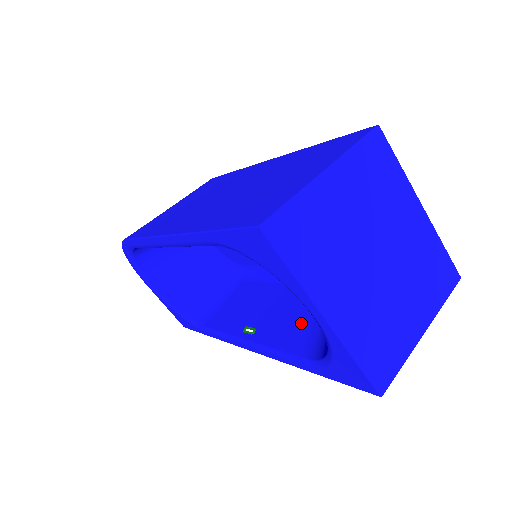
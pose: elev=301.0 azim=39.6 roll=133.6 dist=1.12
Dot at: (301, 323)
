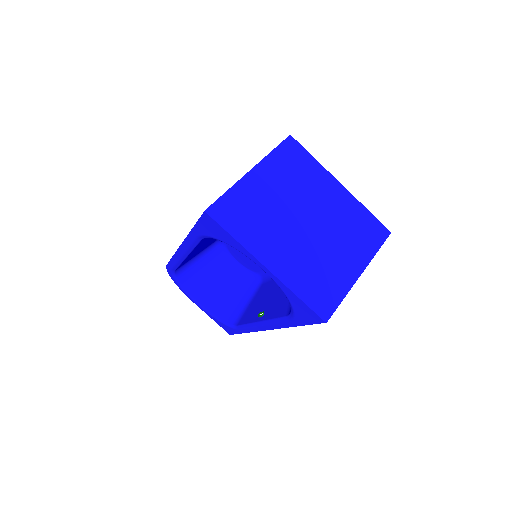
Dot at: occluded
